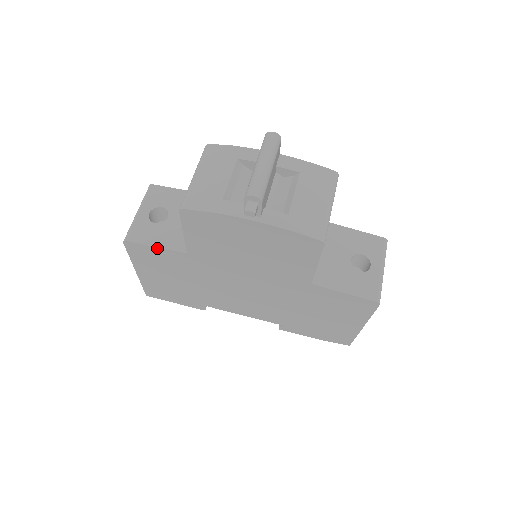
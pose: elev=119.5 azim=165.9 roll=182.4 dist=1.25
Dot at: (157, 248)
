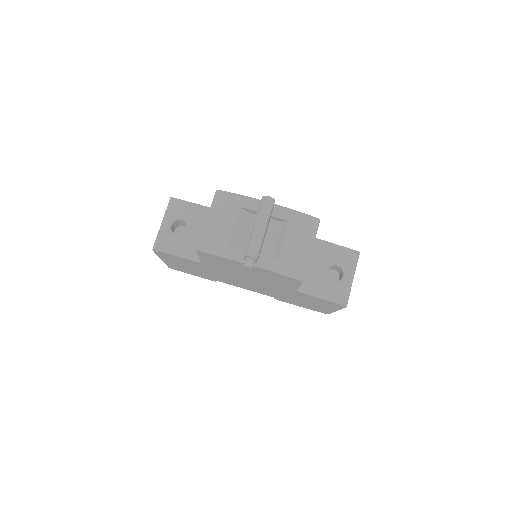
Dot at: (179, 257)
